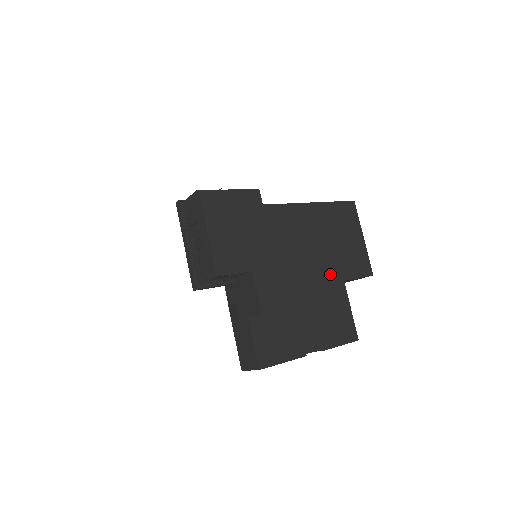
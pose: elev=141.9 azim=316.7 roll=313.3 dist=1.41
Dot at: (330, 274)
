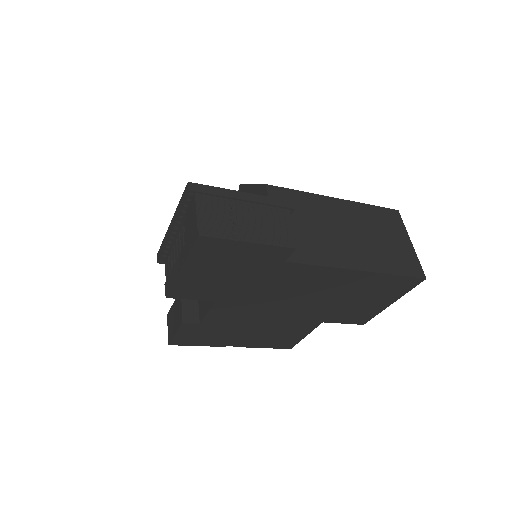
Dot at: (311, 317)
